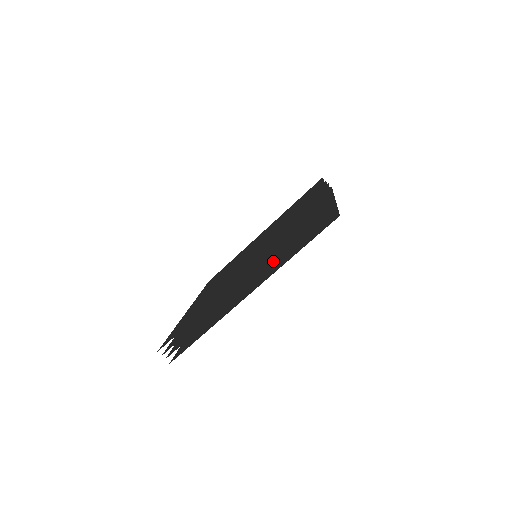
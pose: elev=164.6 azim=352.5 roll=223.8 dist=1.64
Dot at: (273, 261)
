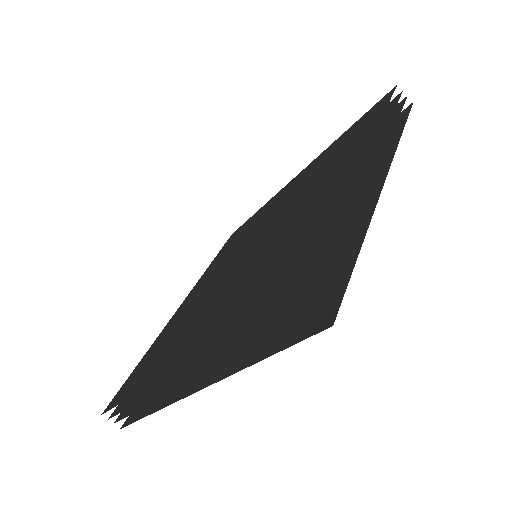
Dot at: occluded
